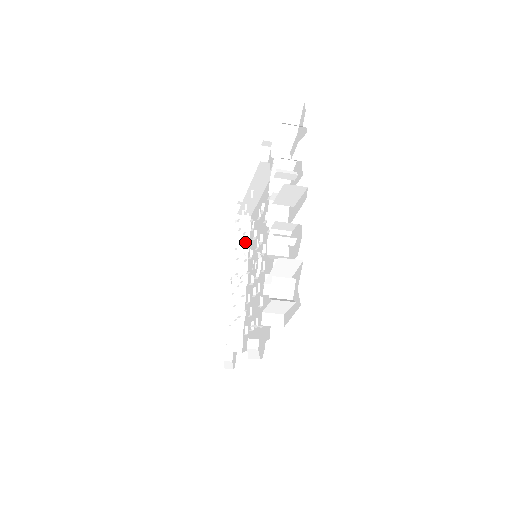
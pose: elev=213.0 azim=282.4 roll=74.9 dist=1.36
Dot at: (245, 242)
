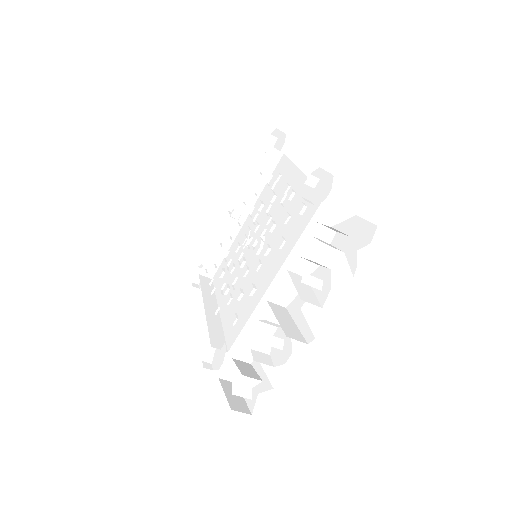
Dot at: (263, 180)
